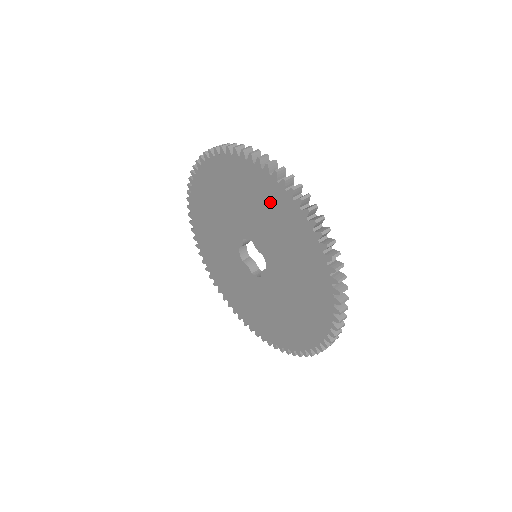
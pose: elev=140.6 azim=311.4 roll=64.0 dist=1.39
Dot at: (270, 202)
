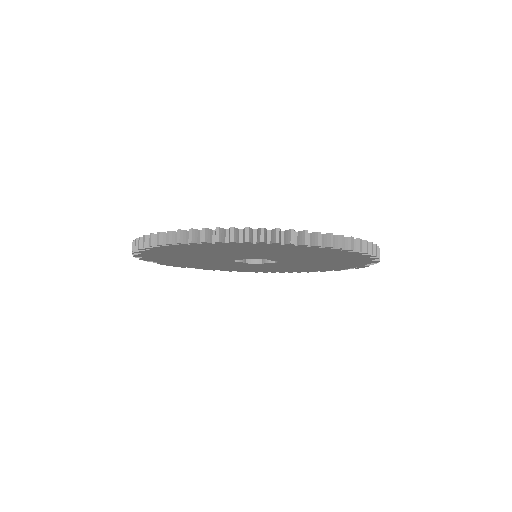
Dot at: (323, 254)
